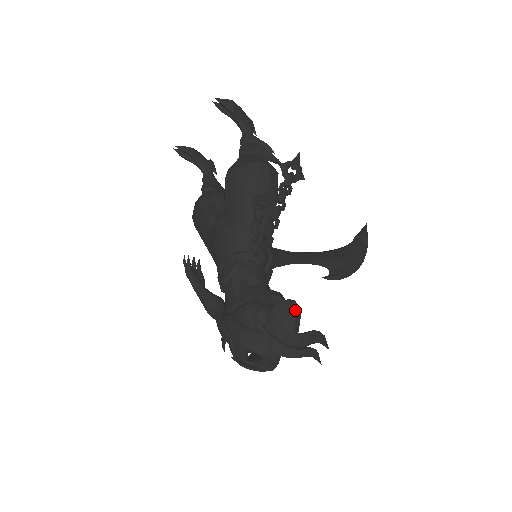
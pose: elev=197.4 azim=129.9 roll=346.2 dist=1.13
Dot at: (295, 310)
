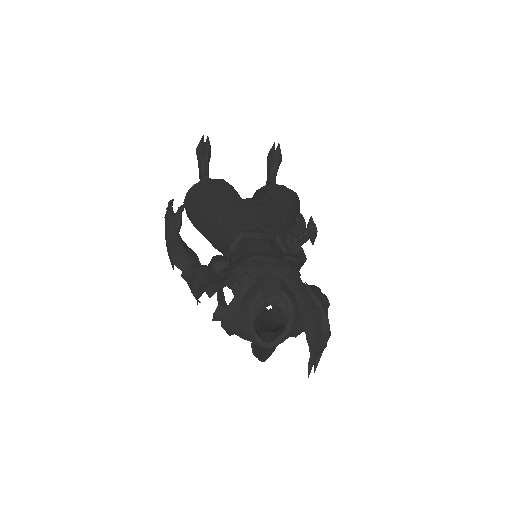
Dot at: (329, 305)
